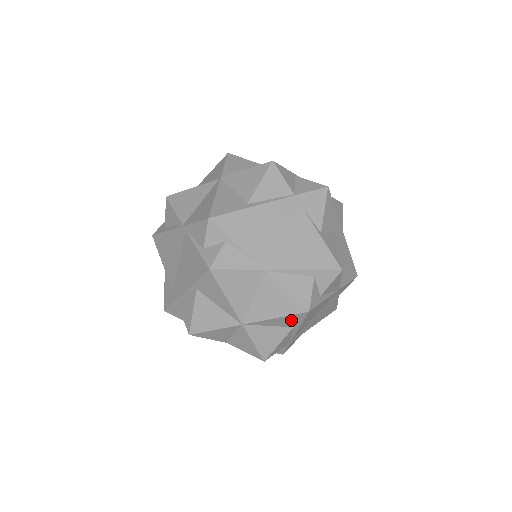
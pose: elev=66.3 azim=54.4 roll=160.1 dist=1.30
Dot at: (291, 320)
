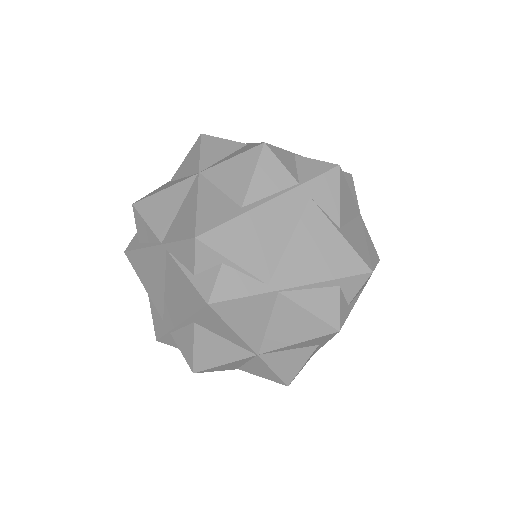
Dot at: (316, 341)
